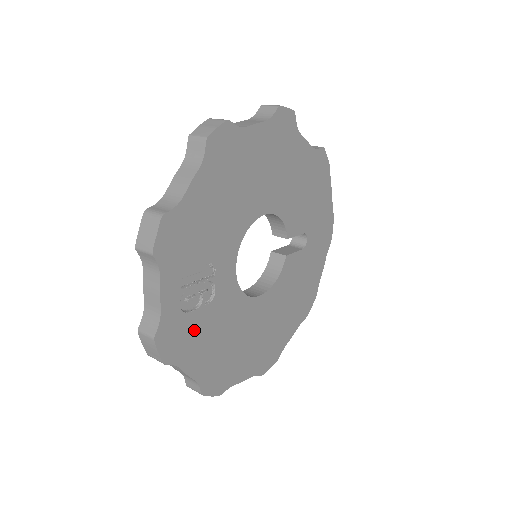
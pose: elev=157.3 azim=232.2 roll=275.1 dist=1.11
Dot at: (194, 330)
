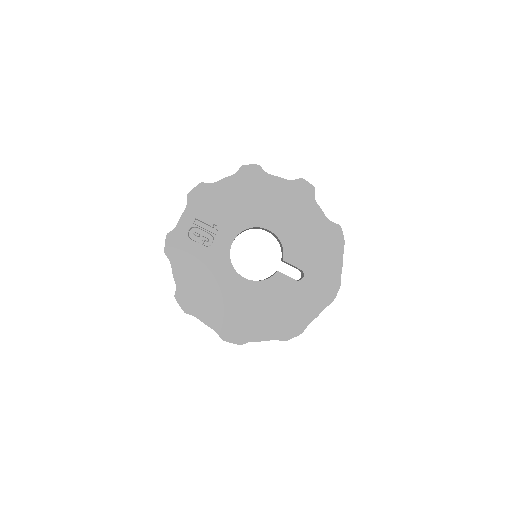
Dot at: (189, 252)
